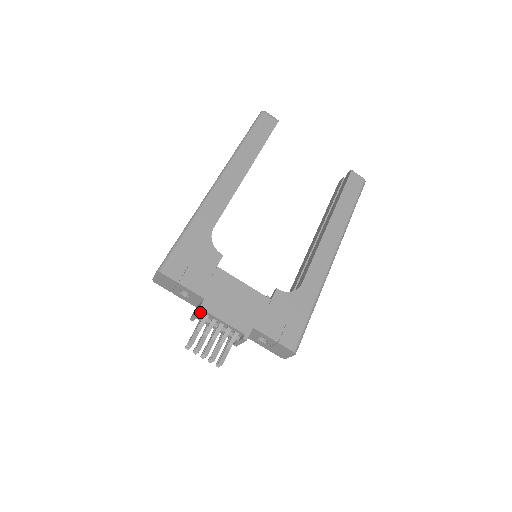
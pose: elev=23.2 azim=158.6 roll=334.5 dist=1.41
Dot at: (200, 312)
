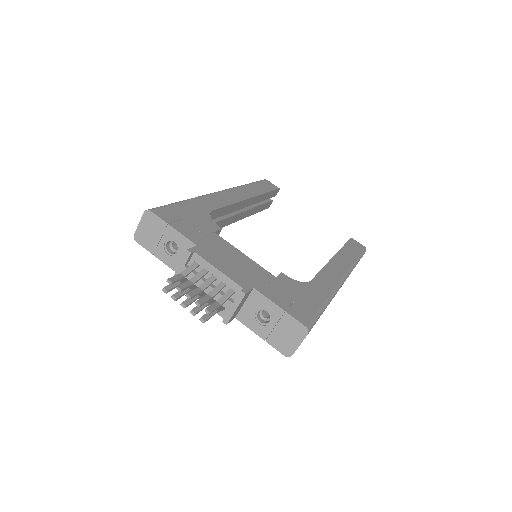
Dot at: (190, 251)
